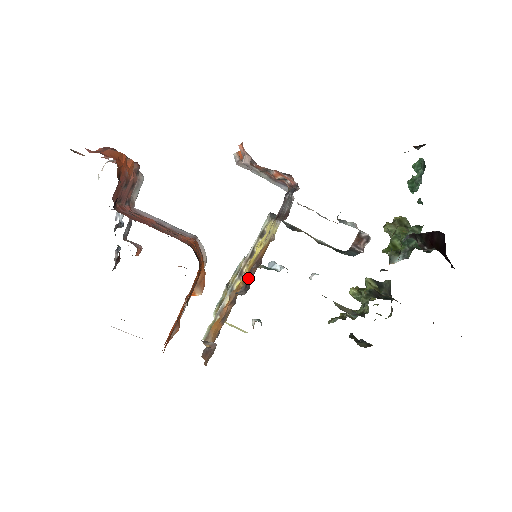
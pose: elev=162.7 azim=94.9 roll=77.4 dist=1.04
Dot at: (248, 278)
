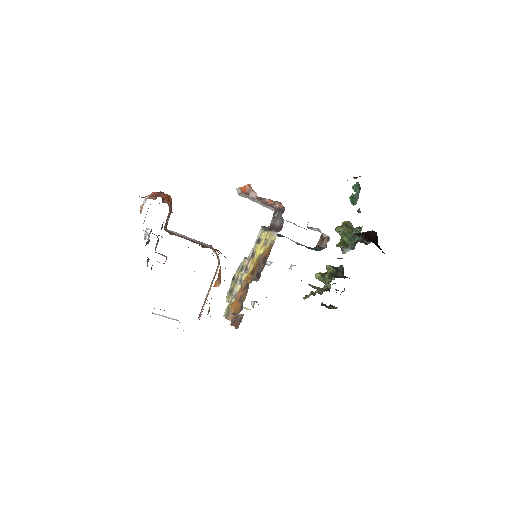
Dot at: (258, 270)
